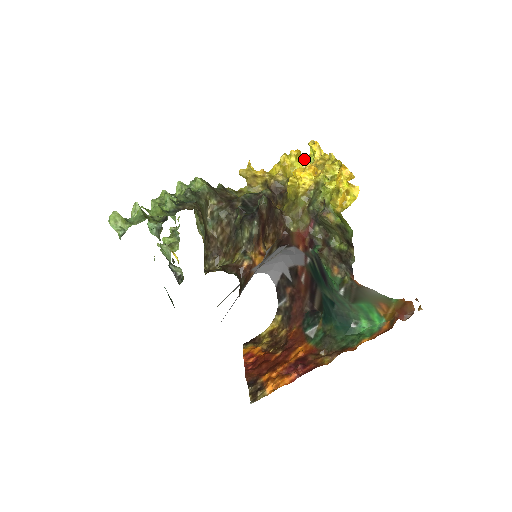
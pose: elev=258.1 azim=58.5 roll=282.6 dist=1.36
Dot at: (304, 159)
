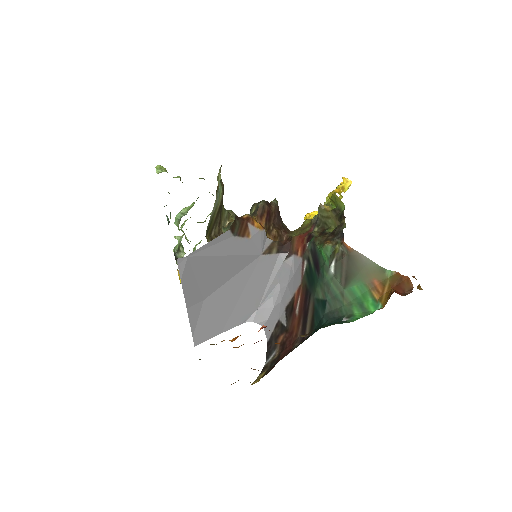
Dot at: occluded
